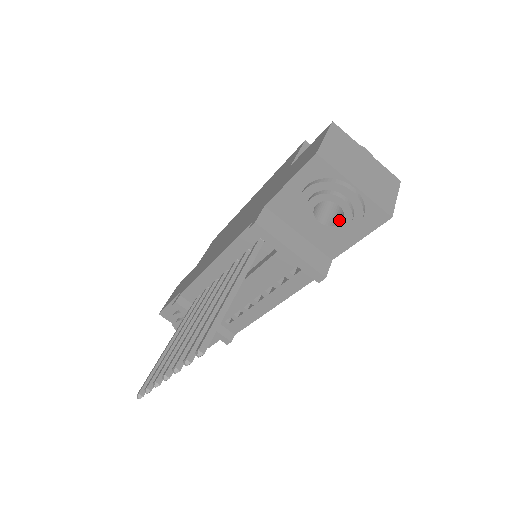
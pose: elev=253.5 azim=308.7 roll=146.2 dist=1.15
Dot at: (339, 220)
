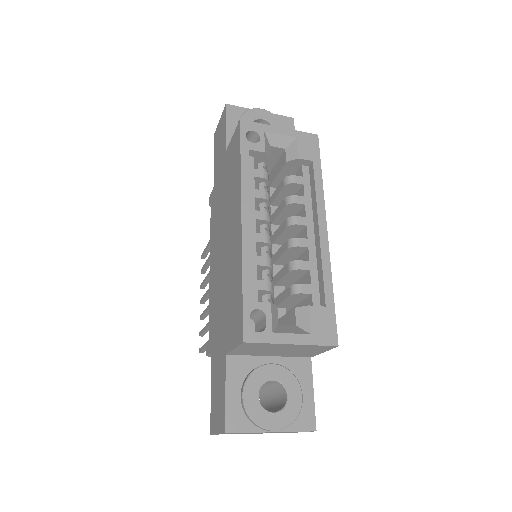
Dot at: (261, 400)
